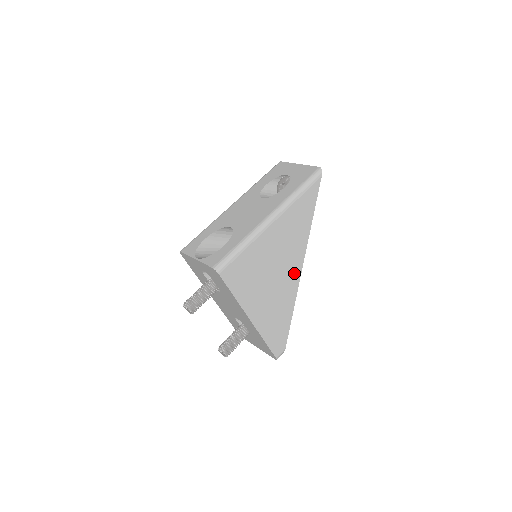
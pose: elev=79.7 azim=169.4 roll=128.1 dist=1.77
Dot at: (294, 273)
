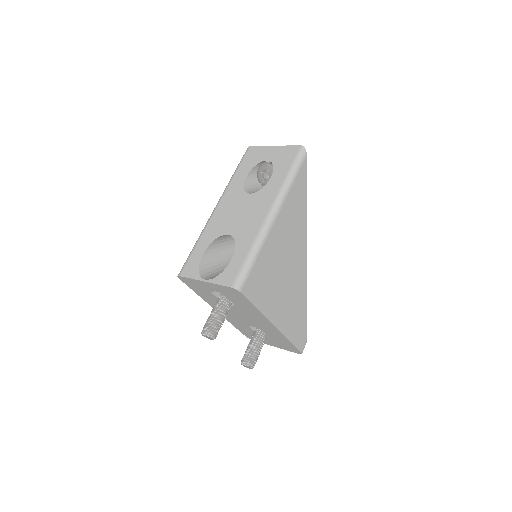
Dot at: (301, 263)
